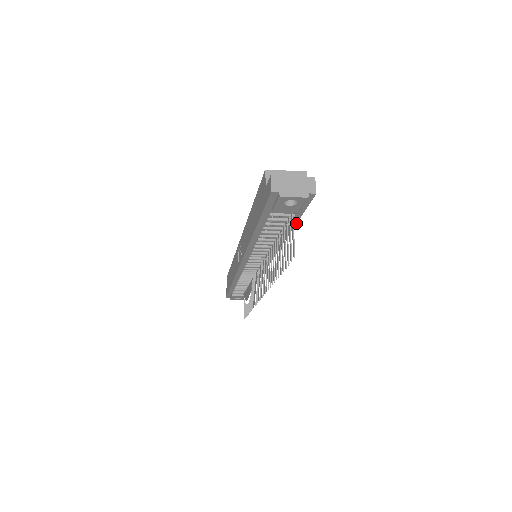
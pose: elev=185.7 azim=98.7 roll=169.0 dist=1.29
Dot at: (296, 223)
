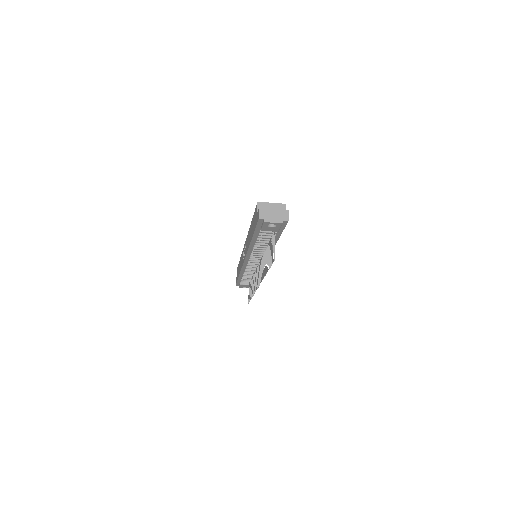
Dot at: (279, 237)
